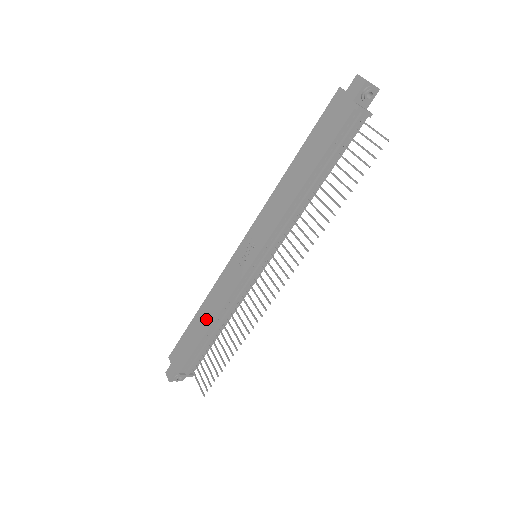
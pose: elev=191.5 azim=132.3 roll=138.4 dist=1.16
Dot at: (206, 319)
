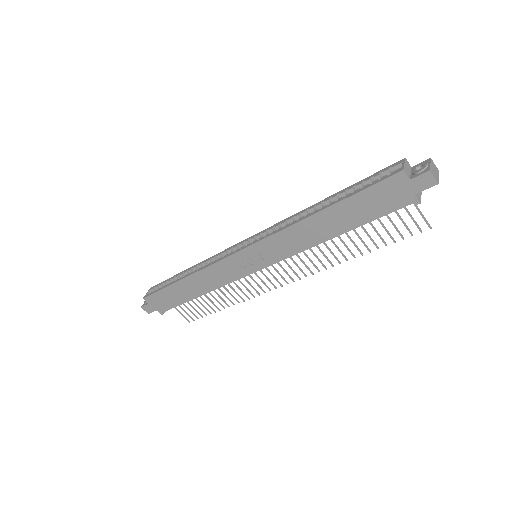
Dot at: (195, 289)
